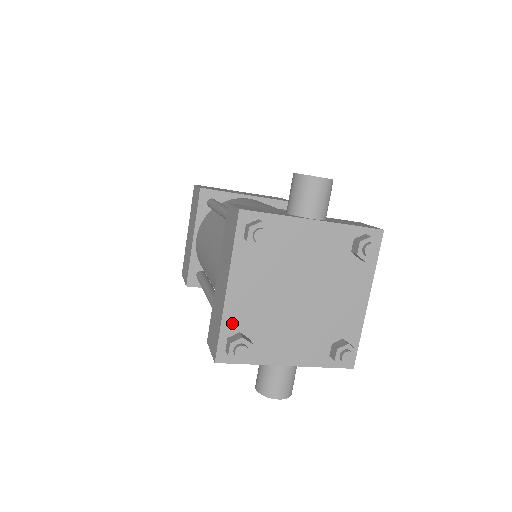
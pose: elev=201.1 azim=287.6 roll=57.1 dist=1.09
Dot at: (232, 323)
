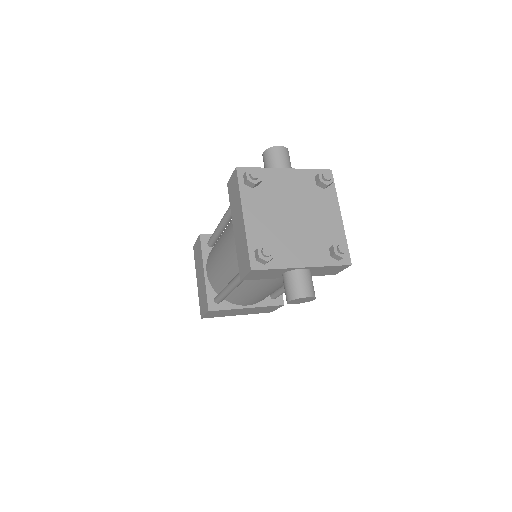
Dot at: (254, 240)
